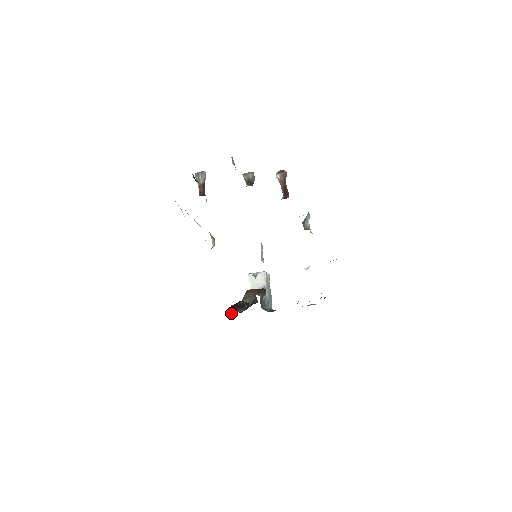
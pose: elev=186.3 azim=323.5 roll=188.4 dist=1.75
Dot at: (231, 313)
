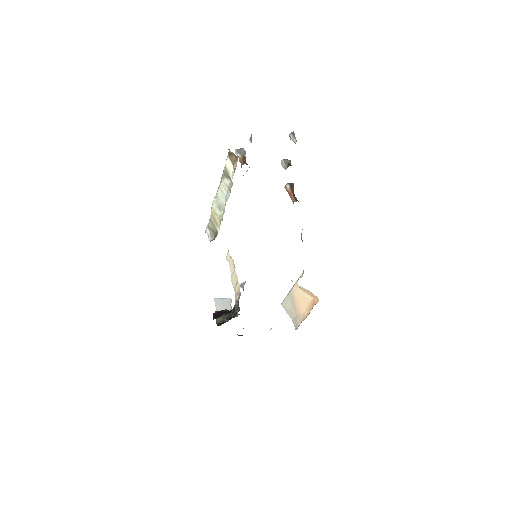
Dot at: (216, 318)
